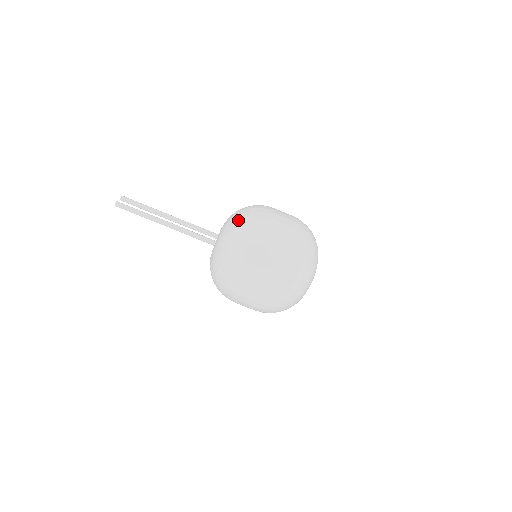
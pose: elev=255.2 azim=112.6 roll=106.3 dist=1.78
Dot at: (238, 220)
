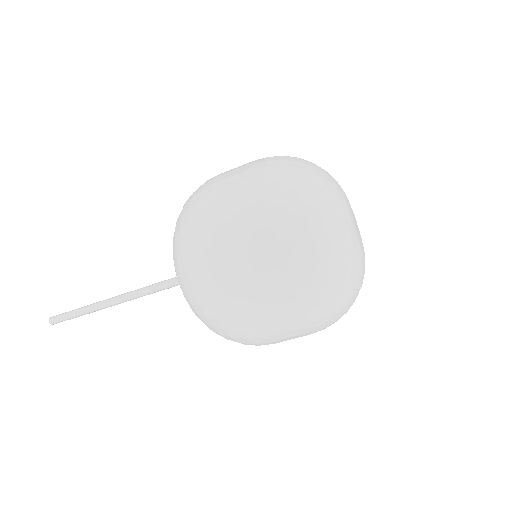
Dot at: occluded
